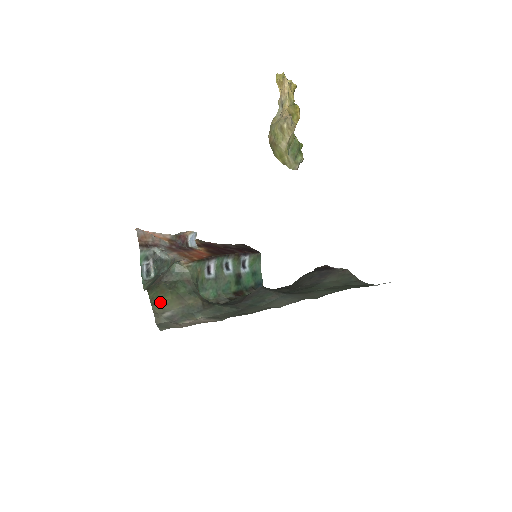
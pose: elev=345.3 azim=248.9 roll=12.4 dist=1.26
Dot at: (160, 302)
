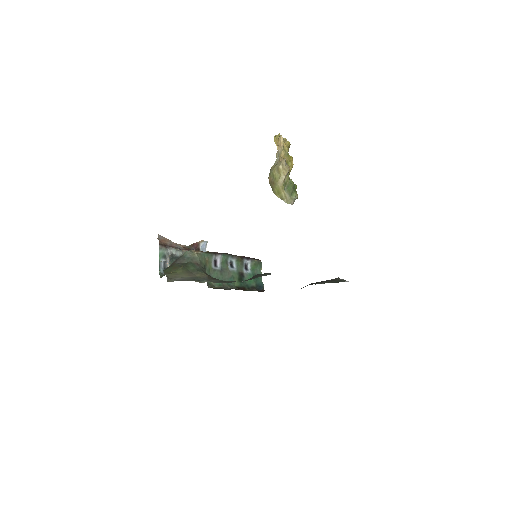
Dot at: (173, 273)
